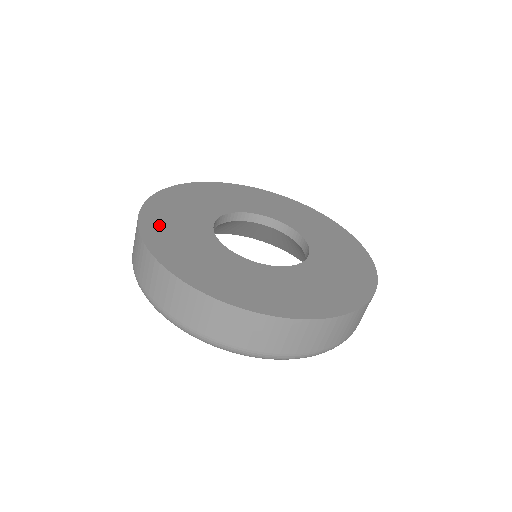
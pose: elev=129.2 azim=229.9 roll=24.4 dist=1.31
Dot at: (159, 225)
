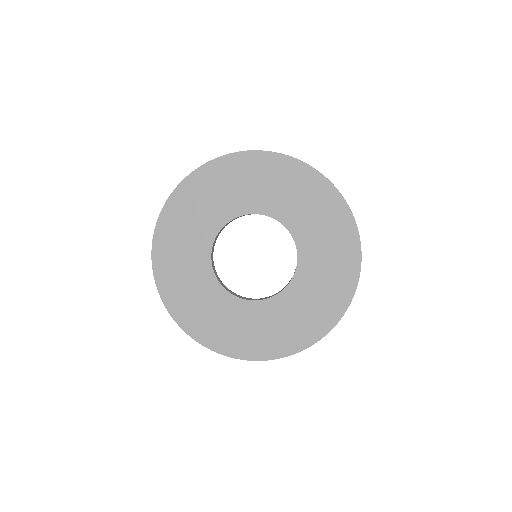
Dot at: (173, 225)
